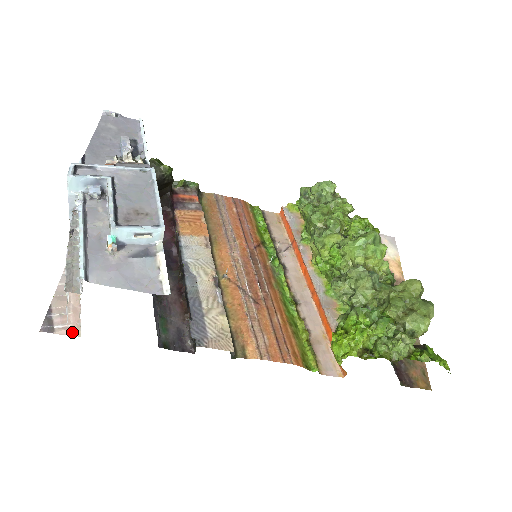
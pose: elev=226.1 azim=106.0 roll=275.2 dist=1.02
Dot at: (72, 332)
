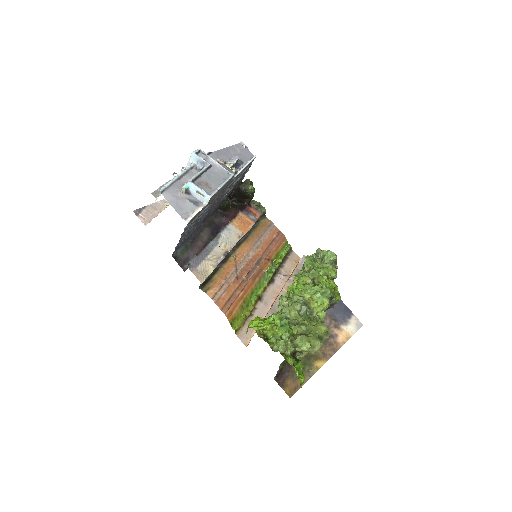
Dot at: (144, 221)
